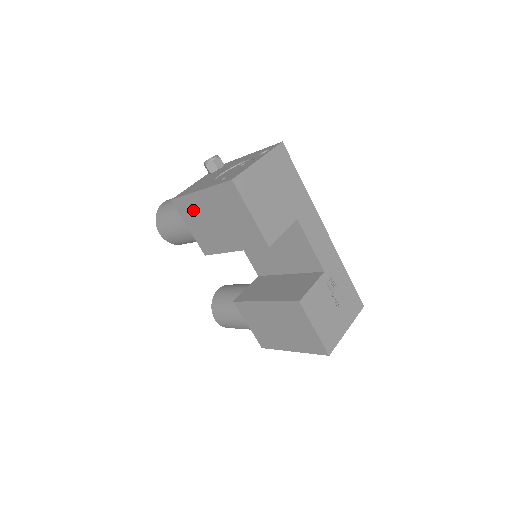
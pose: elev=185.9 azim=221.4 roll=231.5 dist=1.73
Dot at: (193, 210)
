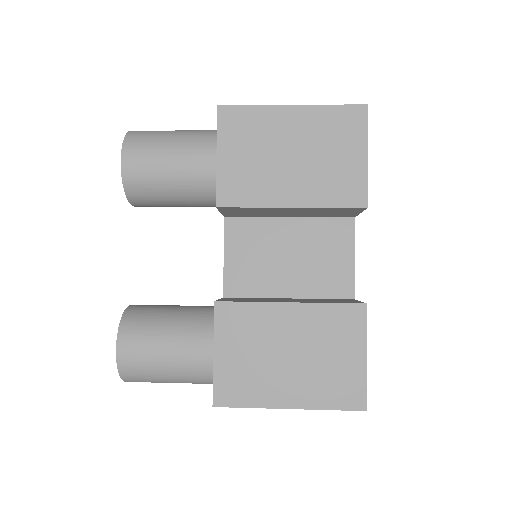
Dot at: (255, 130)
